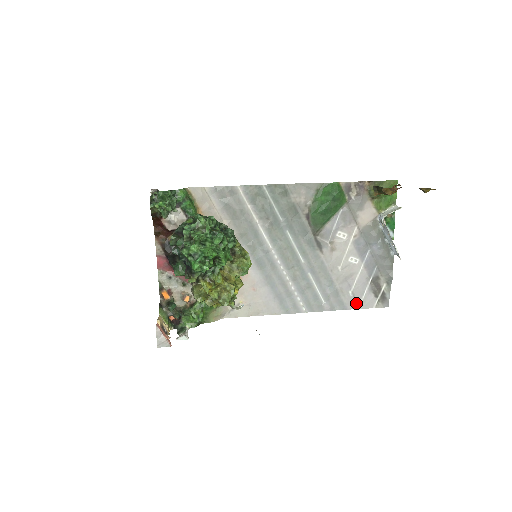
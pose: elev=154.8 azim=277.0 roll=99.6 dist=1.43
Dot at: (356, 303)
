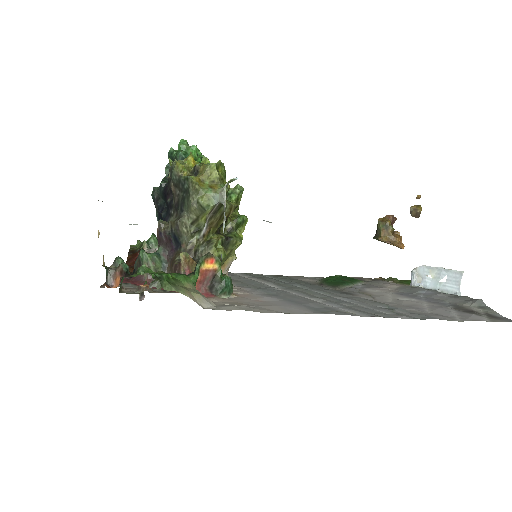
Dot at: (450, 318)
